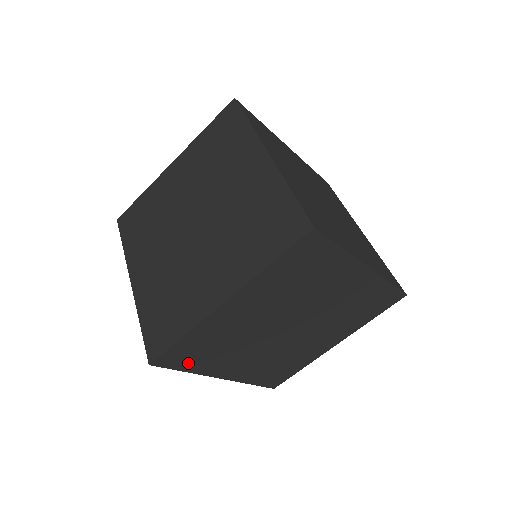
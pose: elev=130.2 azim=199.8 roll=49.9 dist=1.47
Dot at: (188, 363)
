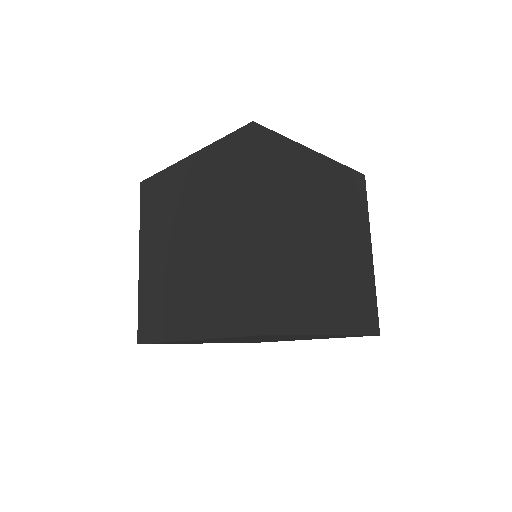
Dot at: (171, 343)
